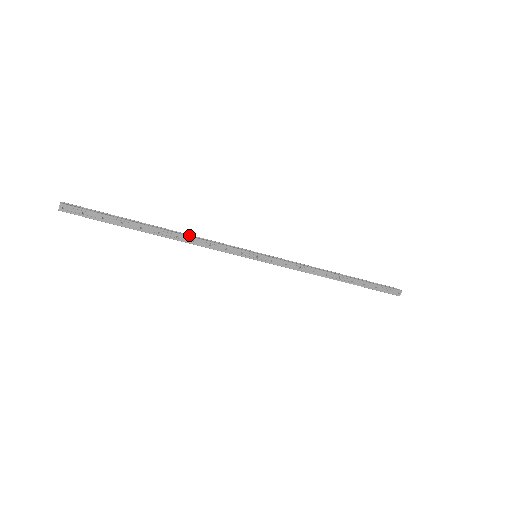
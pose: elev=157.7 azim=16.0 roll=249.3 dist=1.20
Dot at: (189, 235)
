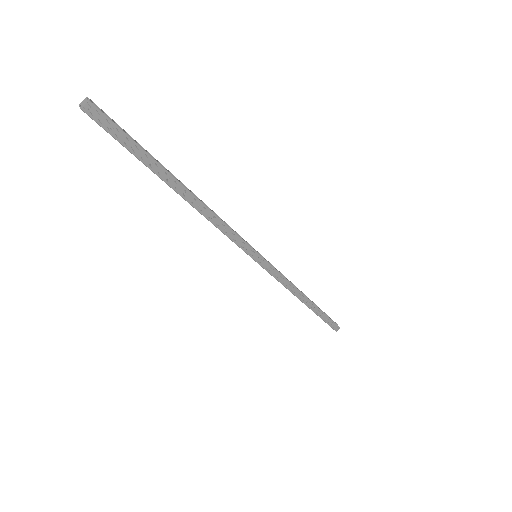
Dot at: (209, 208)
